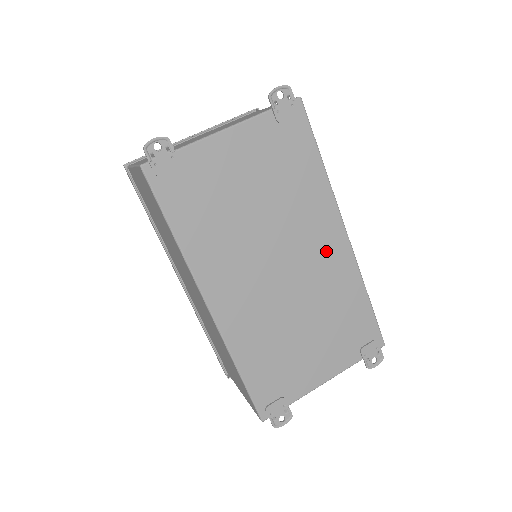
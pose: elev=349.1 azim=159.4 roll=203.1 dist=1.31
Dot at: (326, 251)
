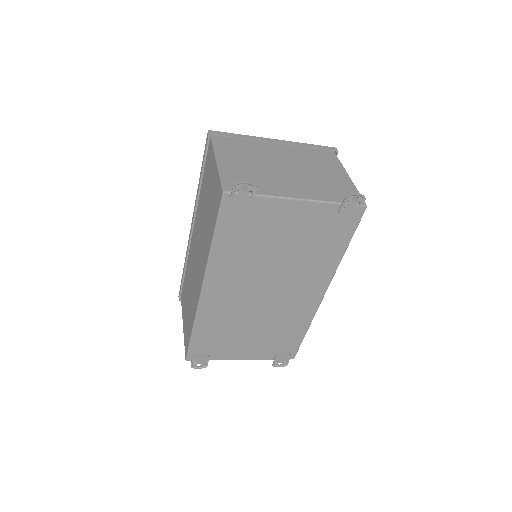
Dot at: (303, 298)
